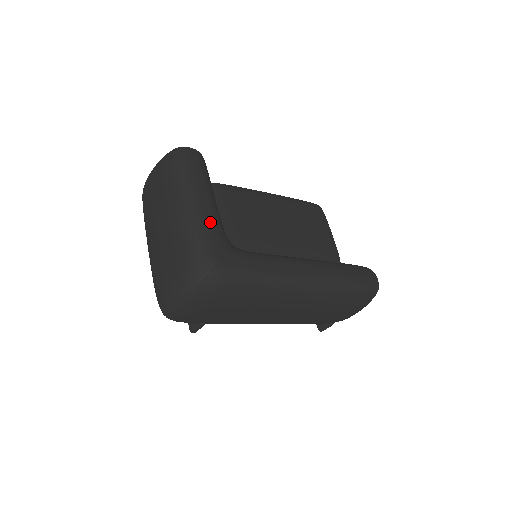
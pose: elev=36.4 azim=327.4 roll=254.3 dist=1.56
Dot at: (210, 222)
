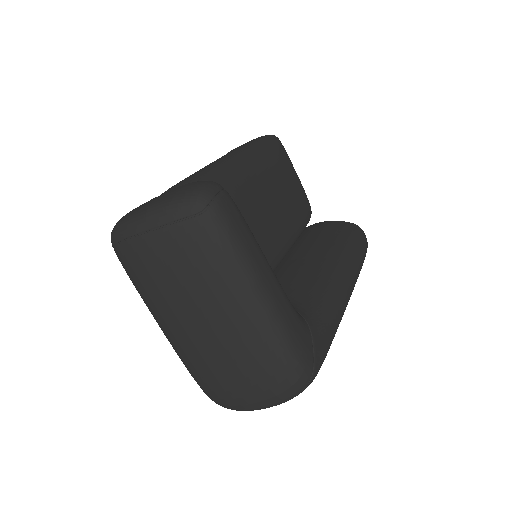
Dot at: (288, 312)
